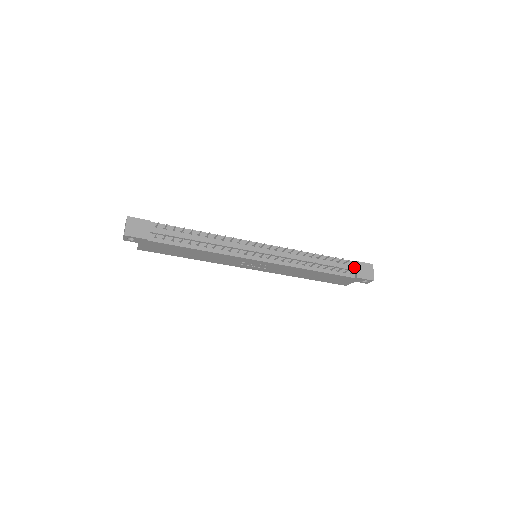
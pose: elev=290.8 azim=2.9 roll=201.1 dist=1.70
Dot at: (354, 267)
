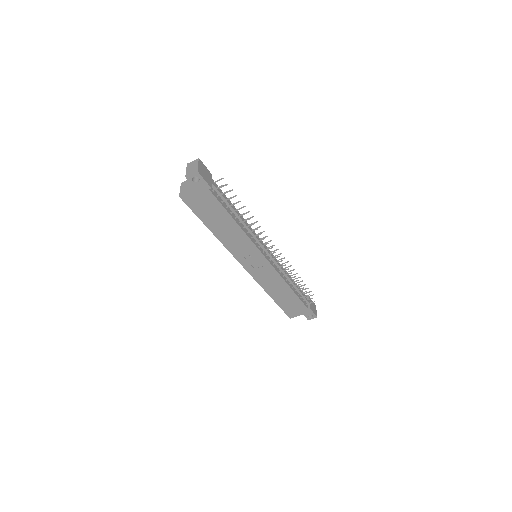
Dot at: (309, 300)
